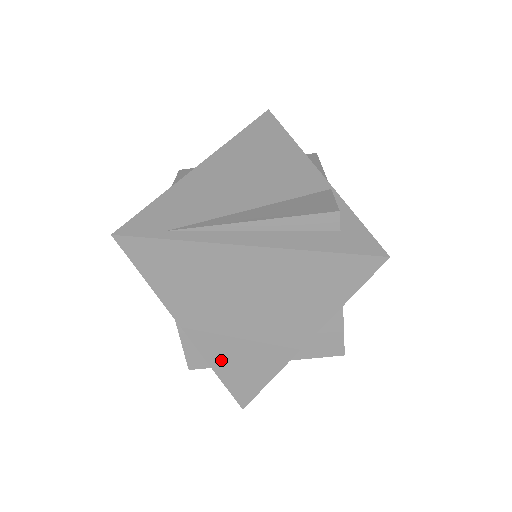
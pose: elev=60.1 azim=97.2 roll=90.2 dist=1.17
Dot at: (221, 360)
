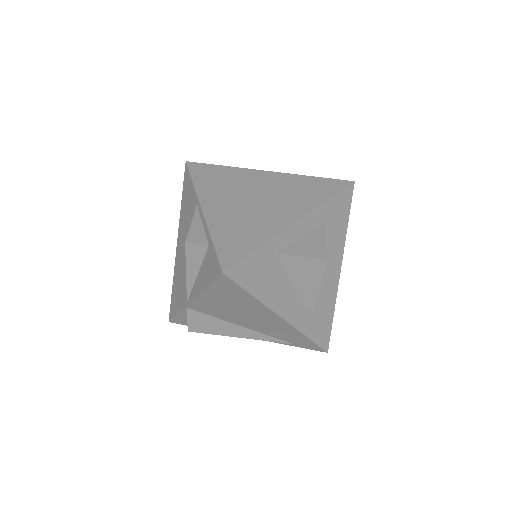
Dot at: (221, 229)
